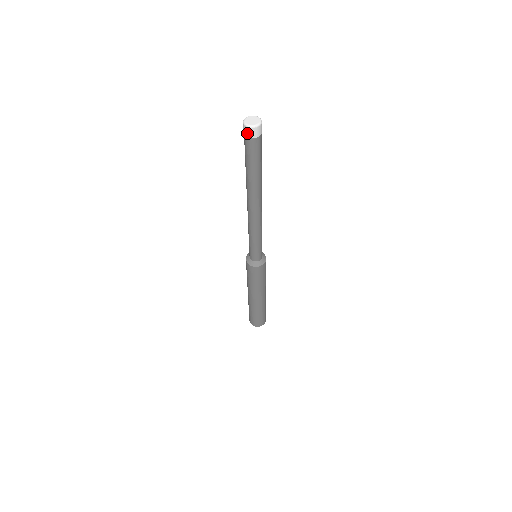
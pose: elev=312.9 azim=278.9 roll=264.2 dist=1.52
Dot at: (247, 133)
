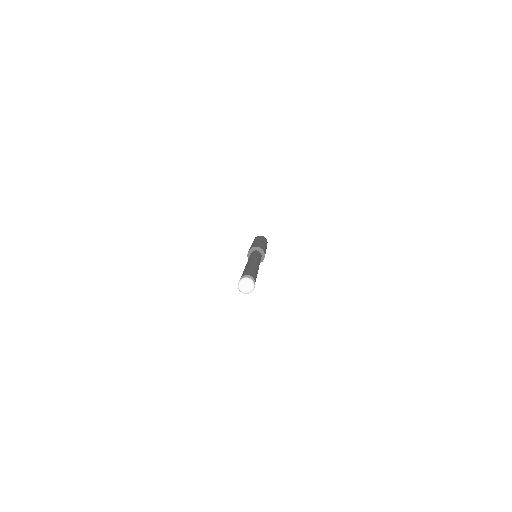
Dot at: occluded
